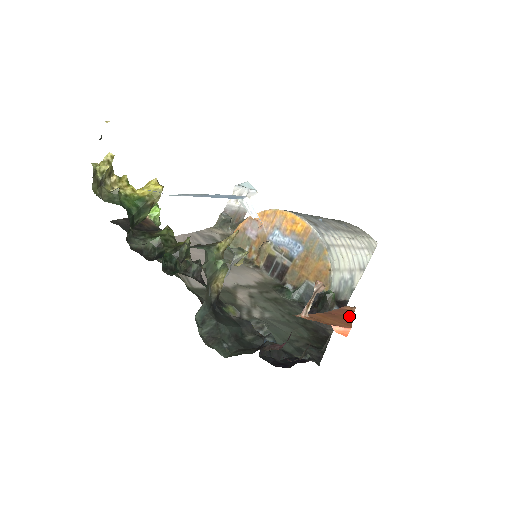
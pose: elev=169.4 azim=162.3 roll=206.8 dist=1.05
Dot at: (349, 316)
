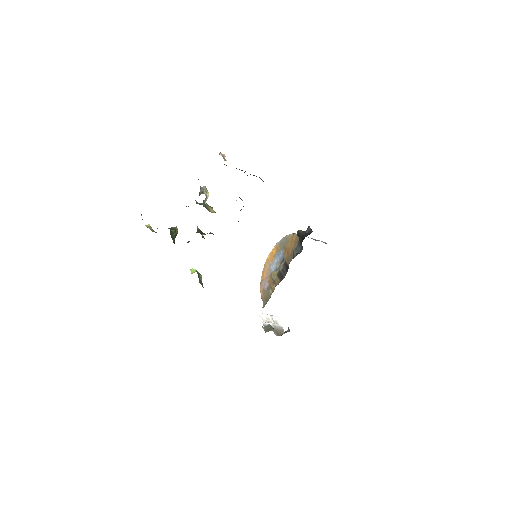
Dot at: occluded
